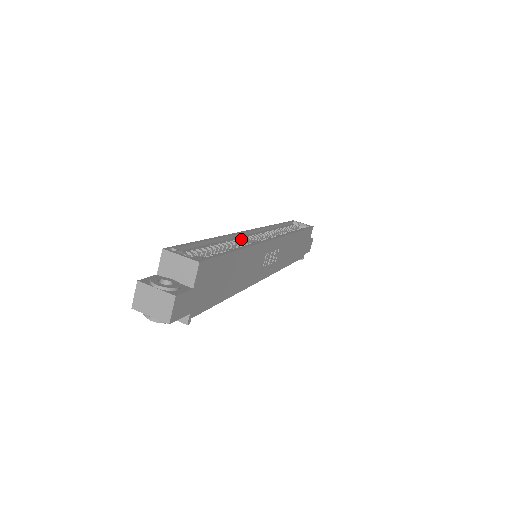
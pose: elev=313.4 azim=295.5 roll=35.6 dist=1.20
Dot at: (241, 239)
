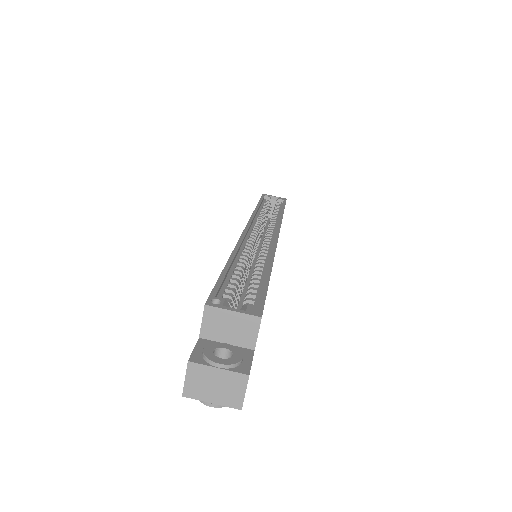
Dot at: (249, 245)
